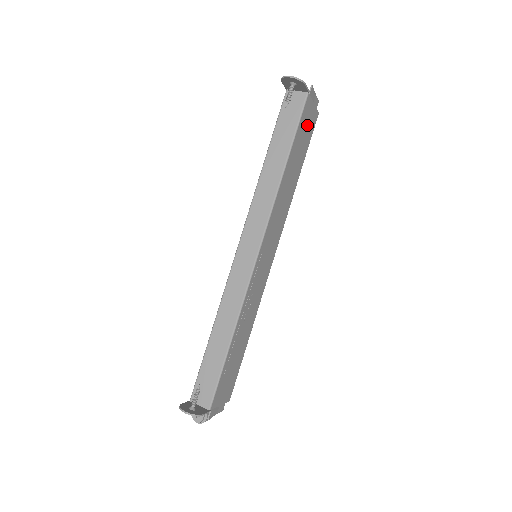
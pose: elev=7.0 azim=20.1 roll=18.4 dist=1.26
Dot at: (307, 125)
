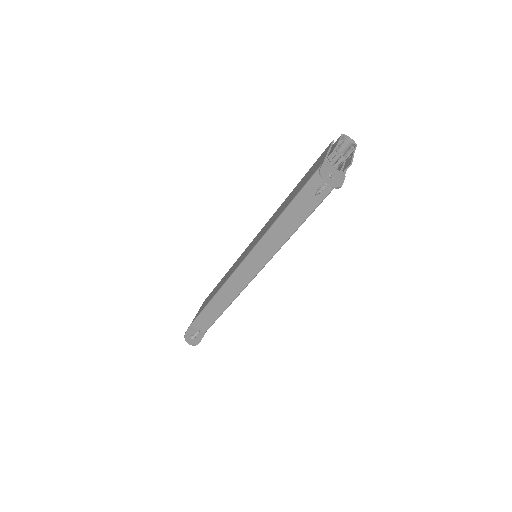
Dot at: occluded
